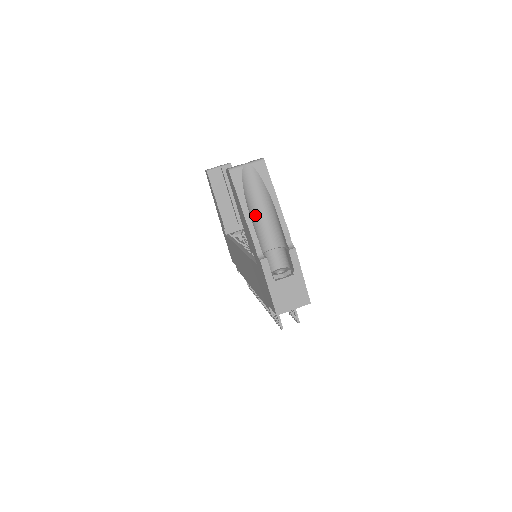
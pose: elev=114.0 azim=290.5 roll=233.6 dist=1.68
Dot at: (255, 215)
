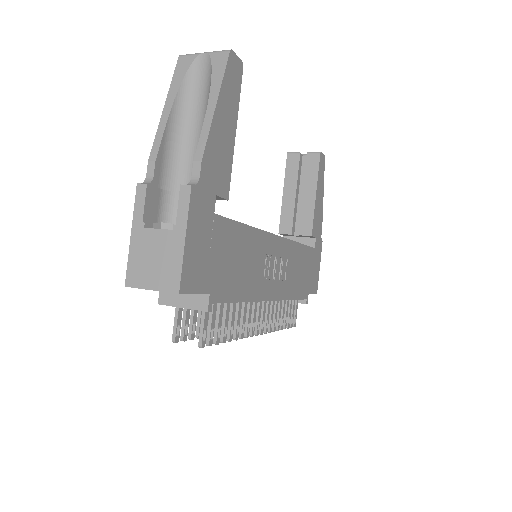
Dot at: (185, 131)
